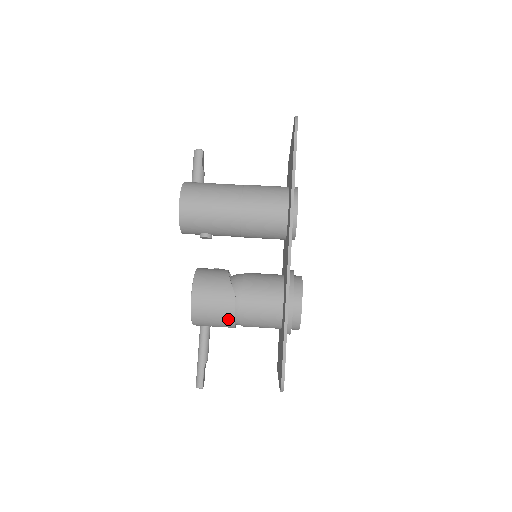
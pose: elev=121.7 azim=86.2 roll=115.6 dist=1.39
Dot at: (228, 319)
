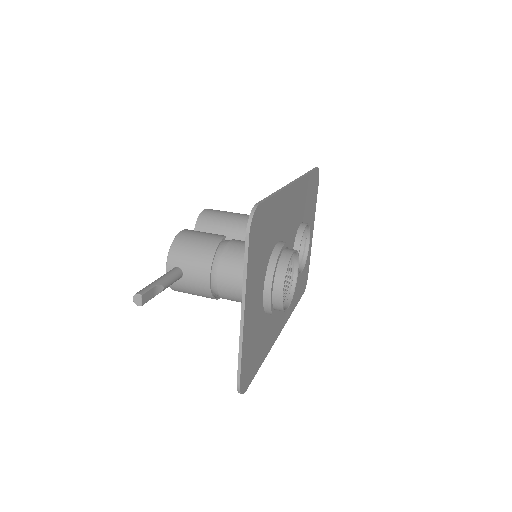
Dot at: (208, 252)
